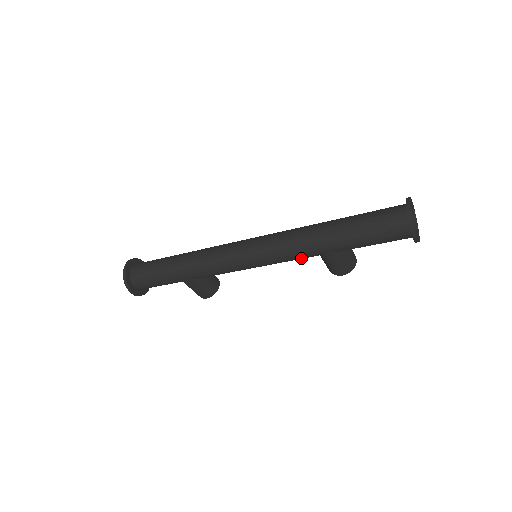
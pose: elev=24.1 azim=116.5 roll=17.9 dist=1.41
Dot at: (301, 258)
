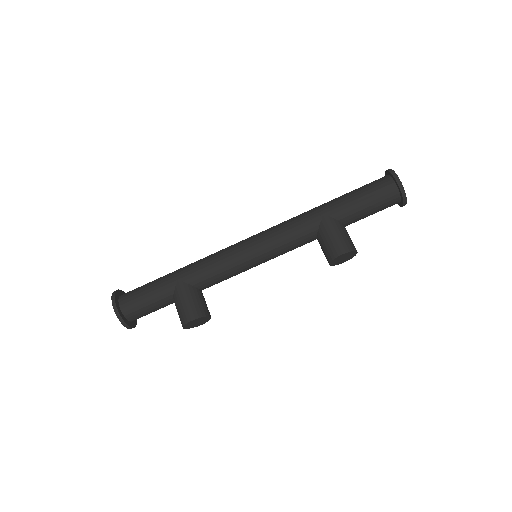
Dot at: (299, 232)
